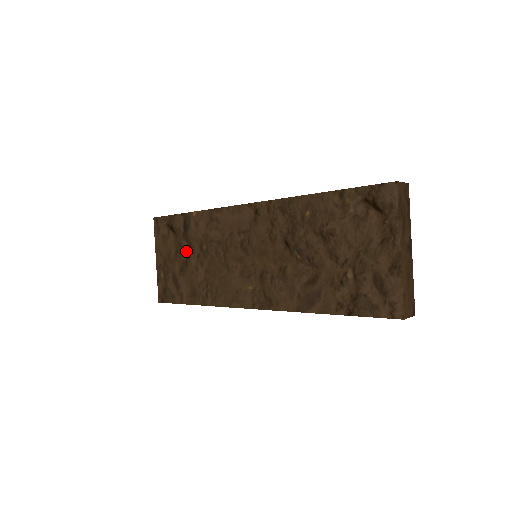
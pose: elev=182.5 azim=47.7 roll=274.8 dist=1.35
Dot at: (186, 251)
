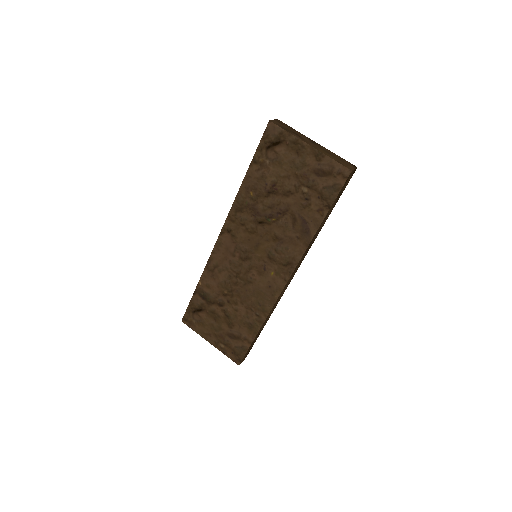
Dot at: (219, 310)
